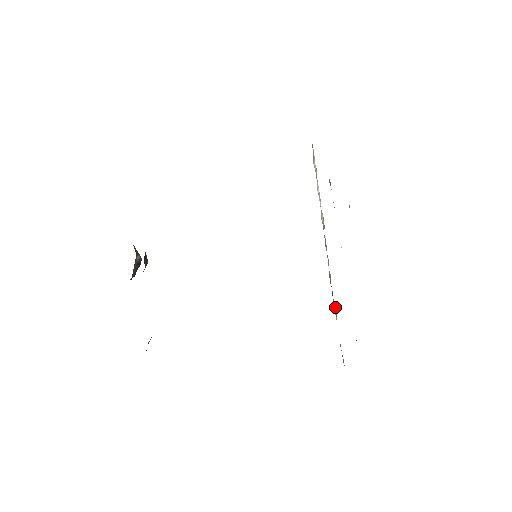
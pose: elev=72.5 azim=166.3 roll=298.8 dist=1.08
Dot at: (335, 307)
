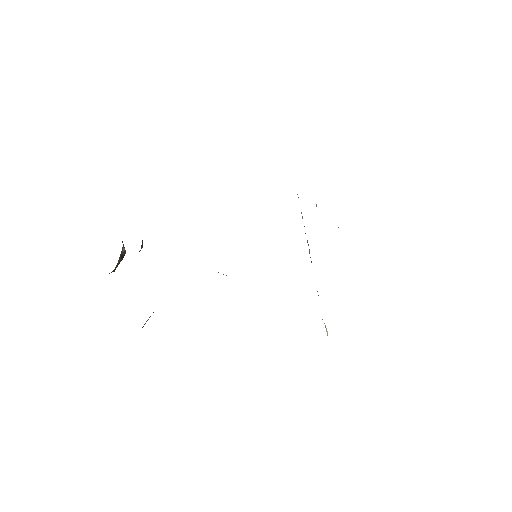
Dot at: occluded
